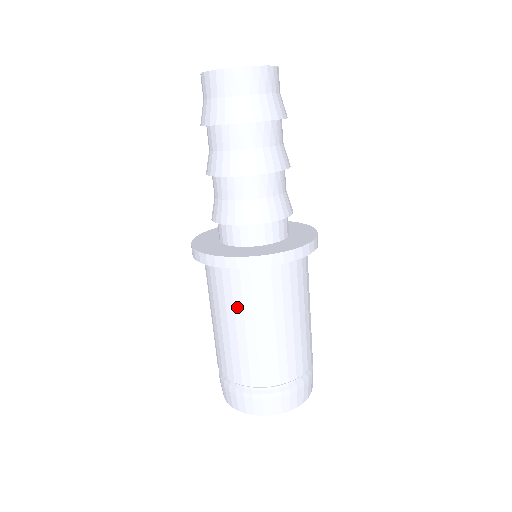
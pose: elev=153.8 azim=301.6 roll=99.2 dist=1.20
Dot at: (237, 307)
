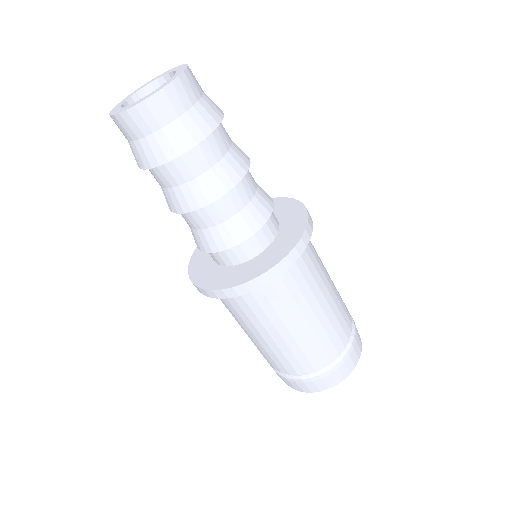
Dot at: (299, 301)
